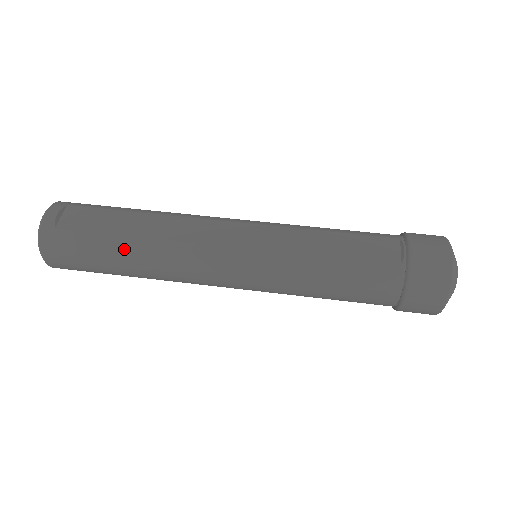
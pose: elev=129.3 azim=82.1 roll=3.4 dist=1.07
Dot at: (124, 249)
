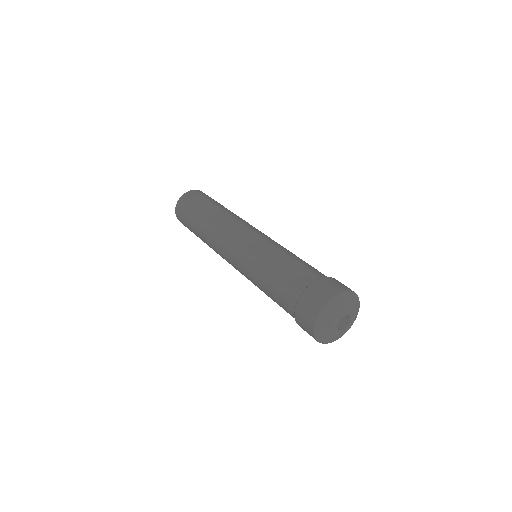
Dot at: (199, 222)
